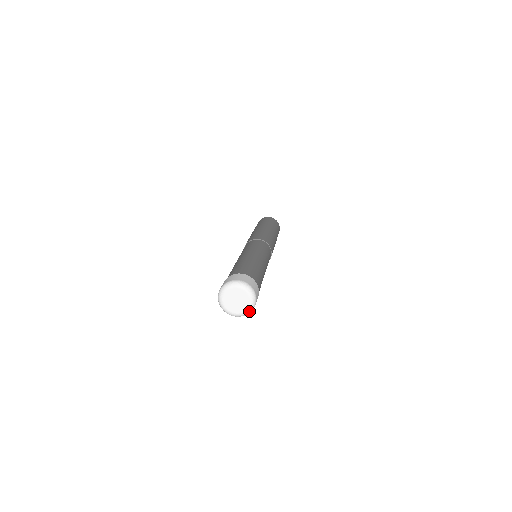
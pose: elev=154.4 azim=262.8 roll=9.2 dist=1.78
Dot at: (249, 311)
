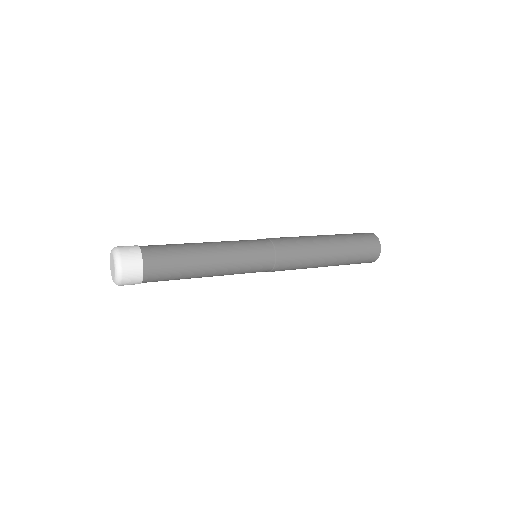
Dot at: (116, 282)
